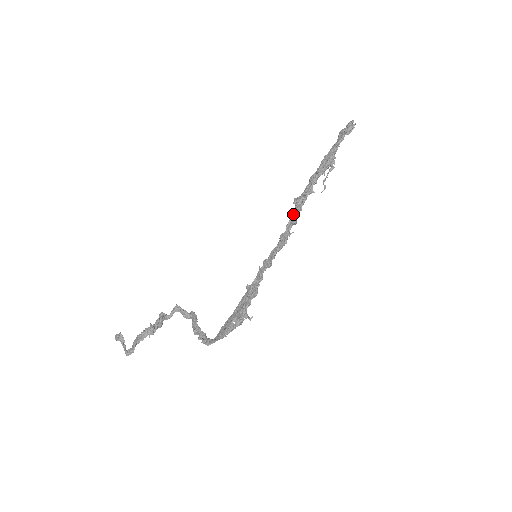
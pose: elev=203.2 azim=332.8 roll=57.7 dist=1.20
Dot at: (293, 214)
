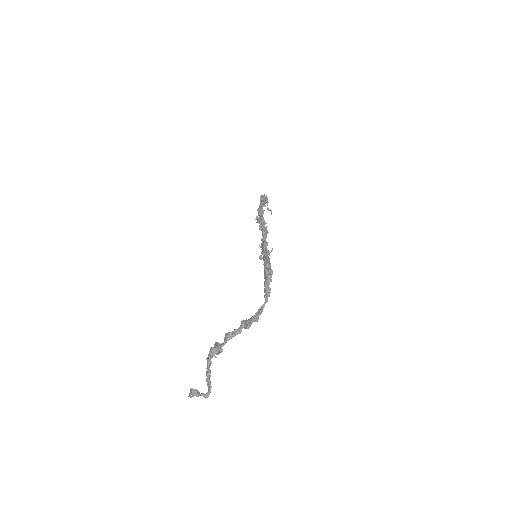
Dot at: (260, 222)
